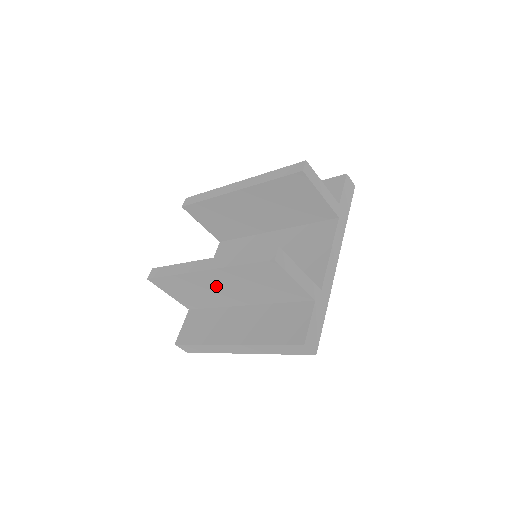
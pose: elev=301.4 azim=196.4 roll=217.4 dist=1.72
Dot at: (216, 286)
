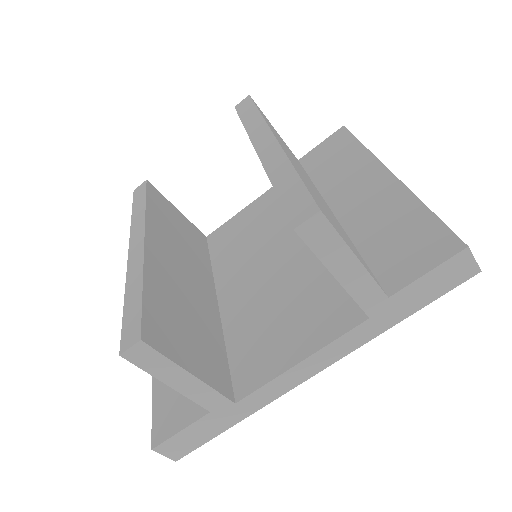
Dot at: occluded
